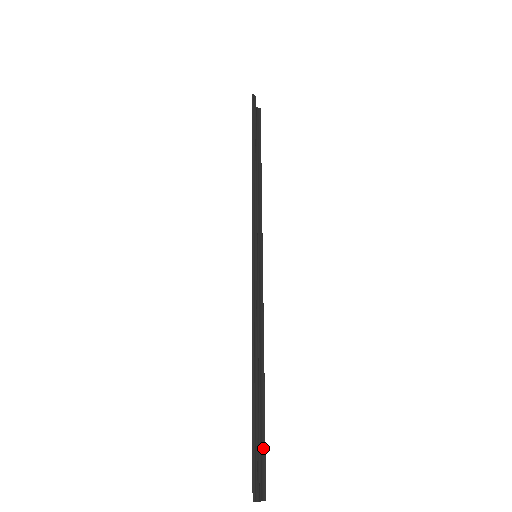
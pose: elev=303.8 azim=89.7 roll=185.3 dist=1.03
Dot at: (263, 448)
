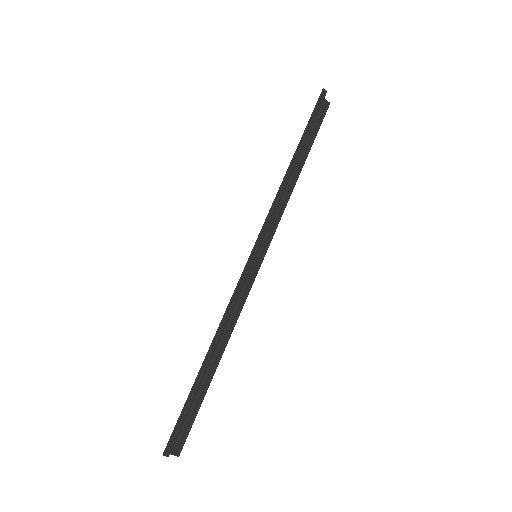
Dot at: (193, 417)
